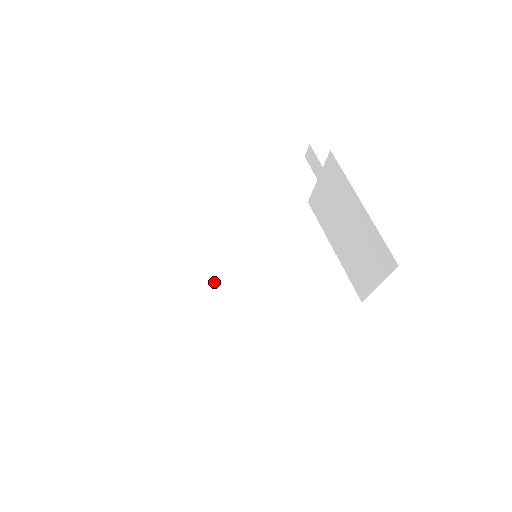
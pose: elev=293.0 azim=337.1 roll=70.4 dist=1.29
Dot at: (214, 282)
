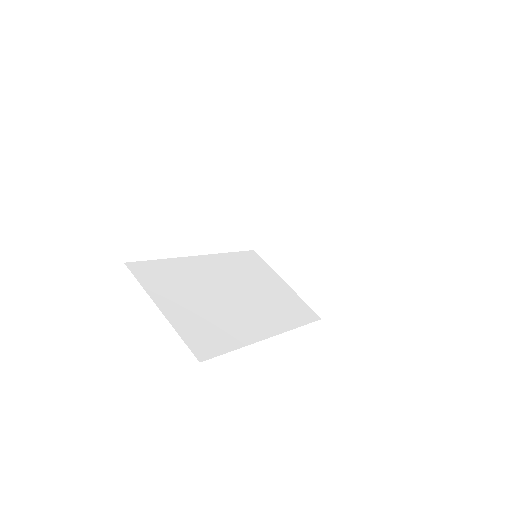
Dot at: (205, 293)
